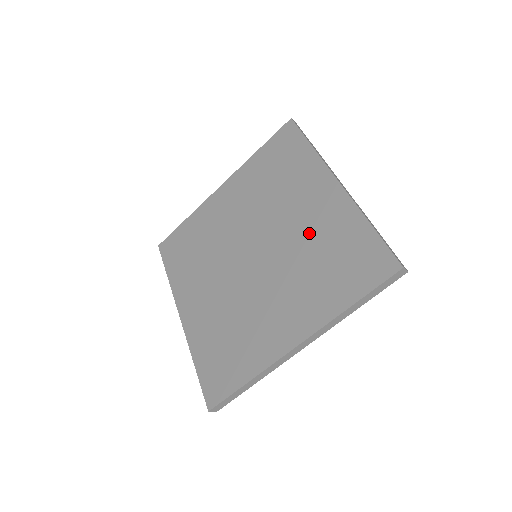
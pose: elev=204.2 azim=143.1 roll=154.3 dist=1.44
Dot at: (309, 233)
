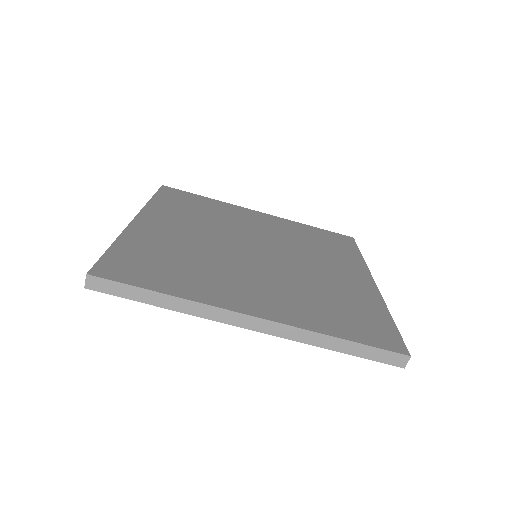
Dot at: (327, 281)
